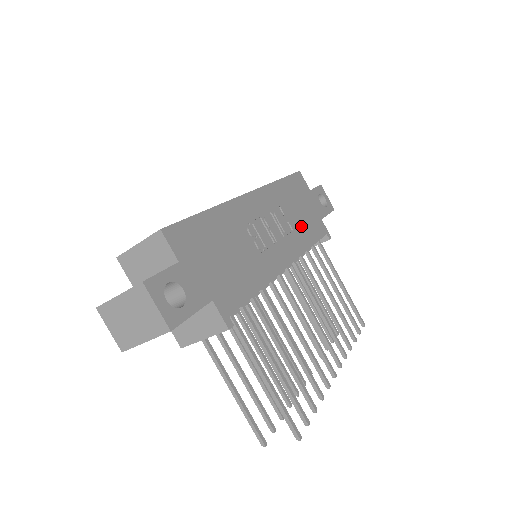
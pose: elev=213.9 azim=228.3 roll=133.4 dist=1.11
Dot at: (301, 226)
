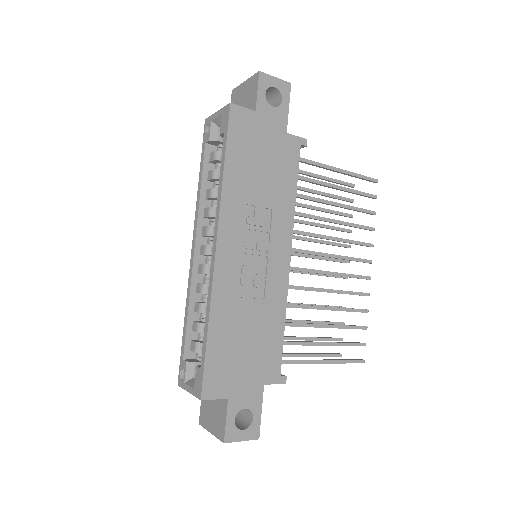
Dot at: (275, 188)
